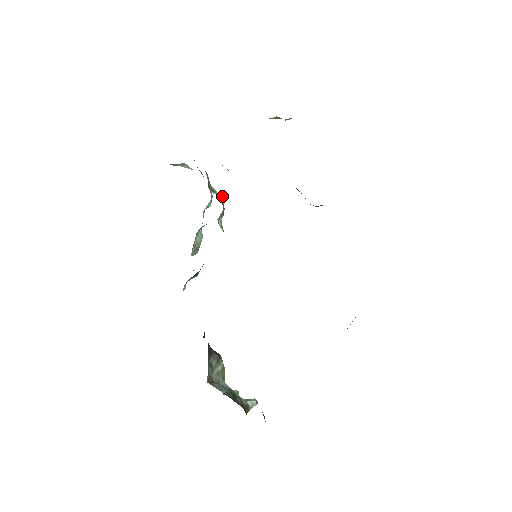
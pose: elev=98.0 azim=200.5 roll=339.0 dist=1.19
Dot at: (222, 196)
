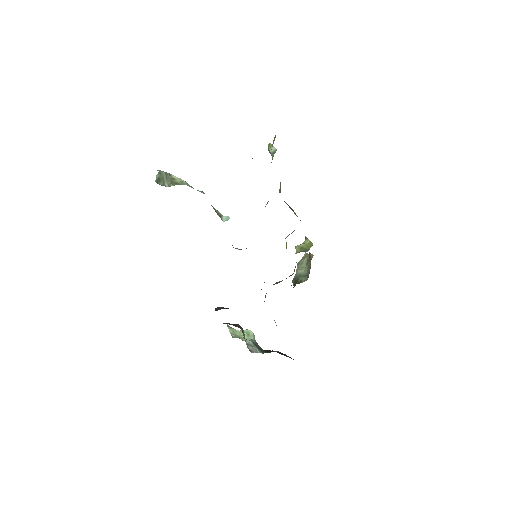
Dot at: occluded
